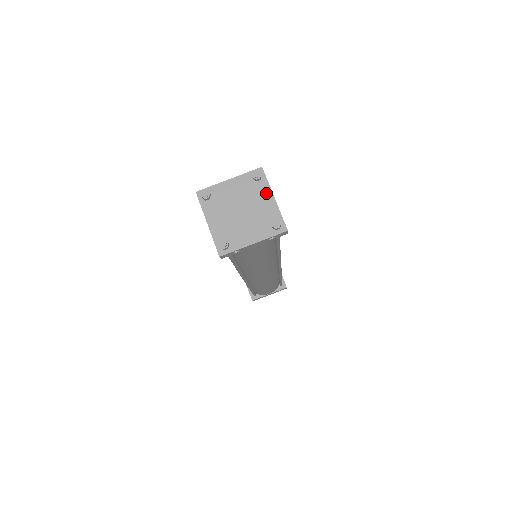
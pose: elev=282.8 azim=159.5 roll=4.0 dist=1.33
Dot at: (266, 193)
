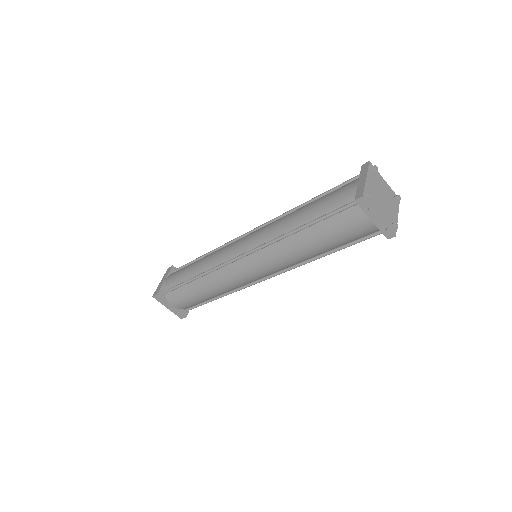
Dot at: (396, 210)
